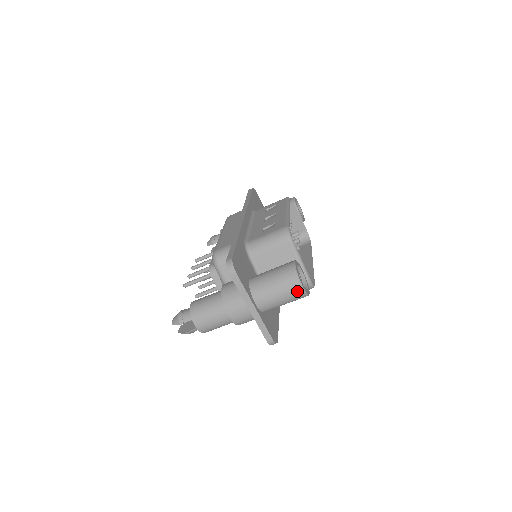
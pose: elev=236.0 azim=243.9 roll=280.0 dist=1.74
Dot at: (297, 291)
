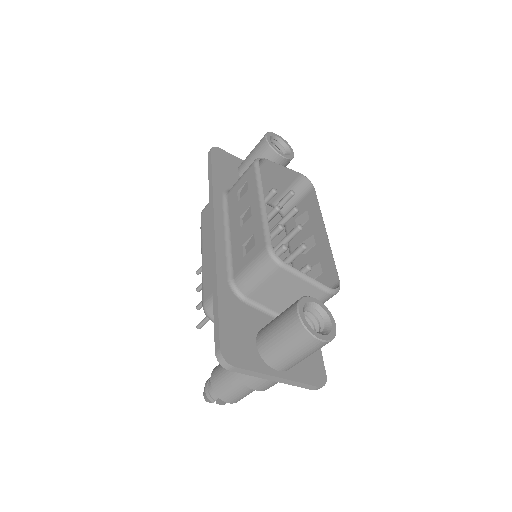
Dot at: (318, 346)
